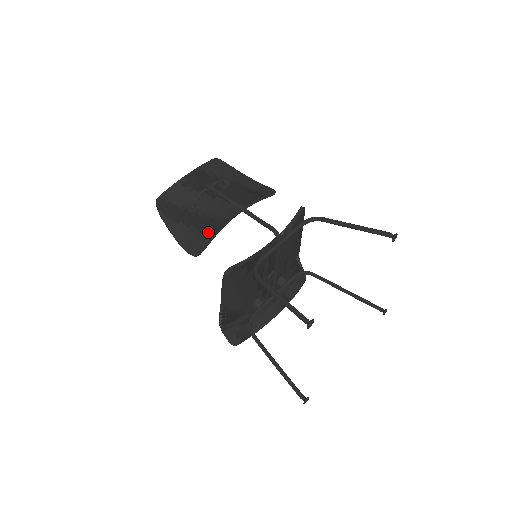
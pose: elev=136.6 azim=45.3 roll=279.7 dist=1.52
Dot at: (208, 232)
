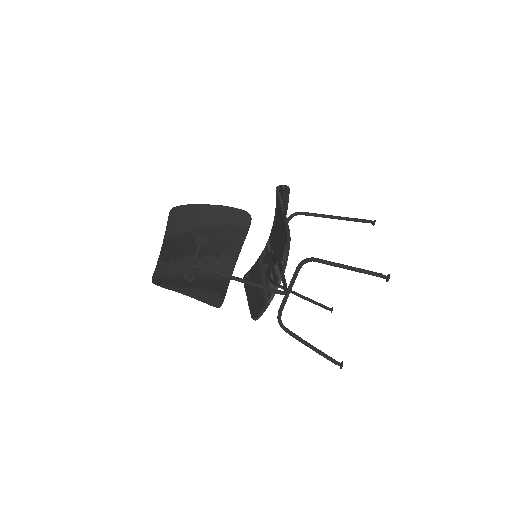
Dot at: (218, 292)
